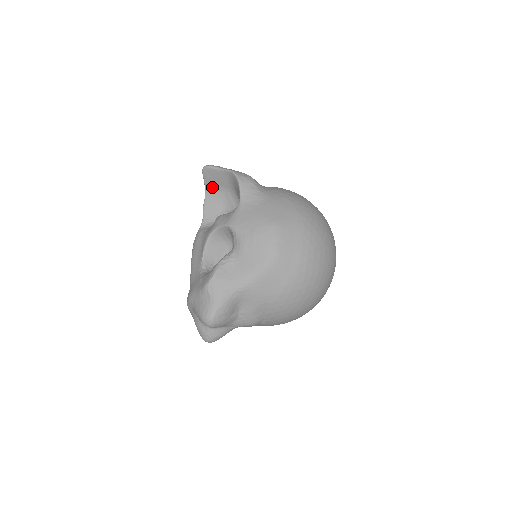
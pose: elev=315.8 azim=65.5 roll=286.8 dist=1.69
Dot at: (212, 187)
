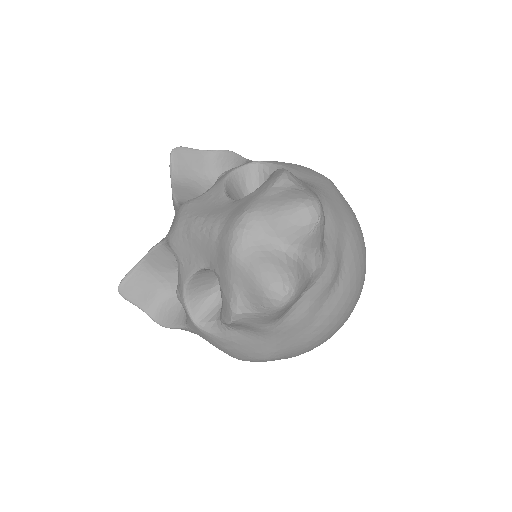
Dot at: (182, 174)
